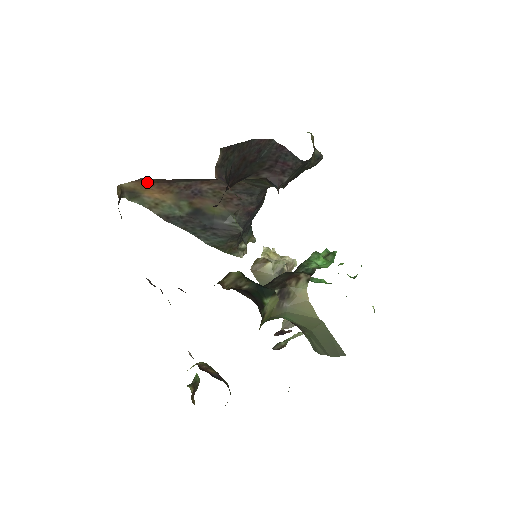
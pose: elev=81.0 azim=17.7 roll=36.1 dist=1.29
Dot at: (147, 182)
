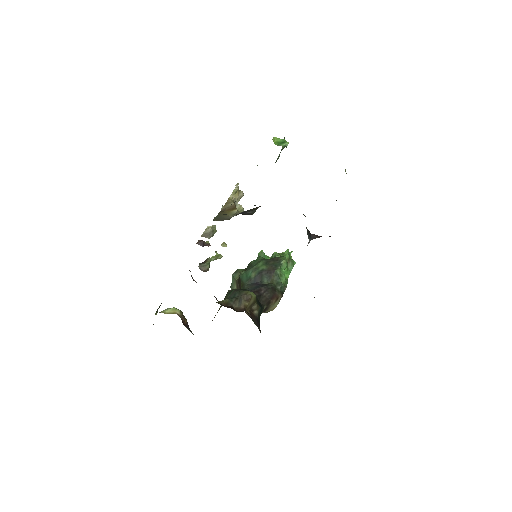
Dot at: occluded
